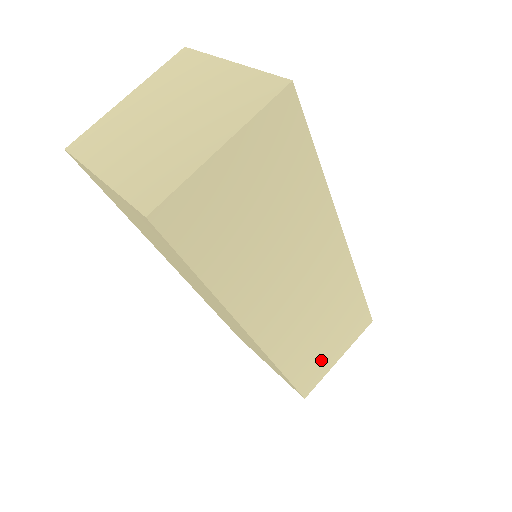
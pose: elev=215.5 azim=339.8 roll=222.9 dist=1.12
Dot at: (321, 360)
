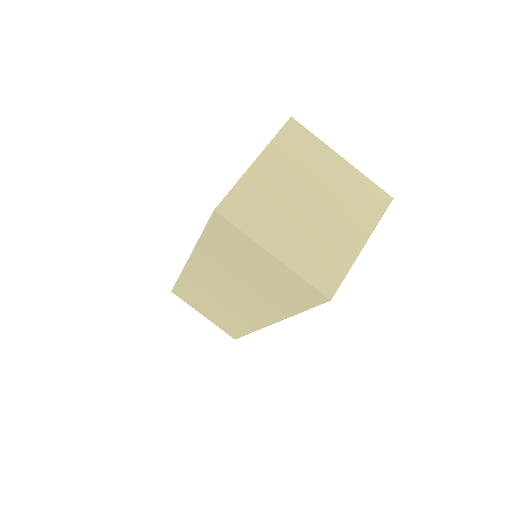
Dot at: occluded
